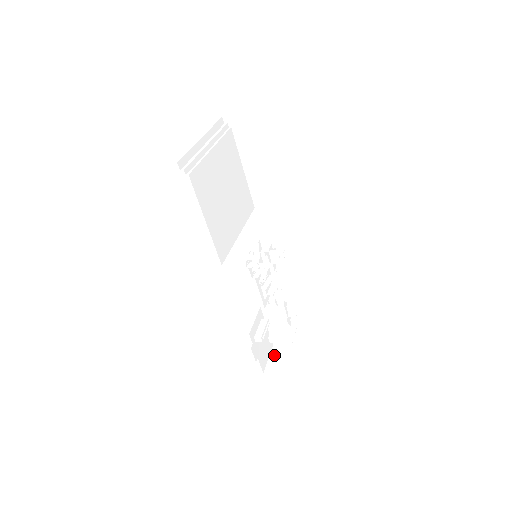
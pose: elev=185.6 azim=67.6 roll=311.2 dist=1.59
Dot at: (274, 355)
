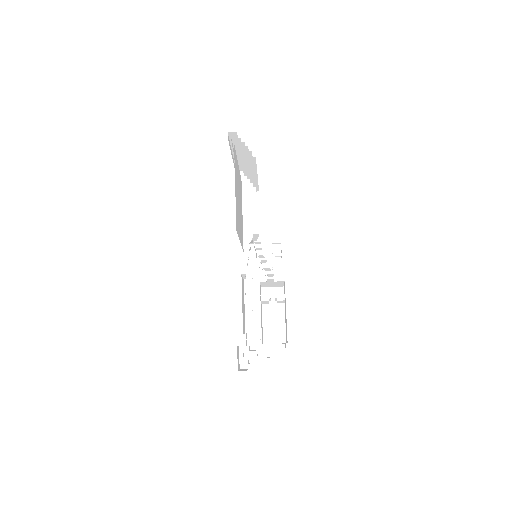
Dot at: occluded
